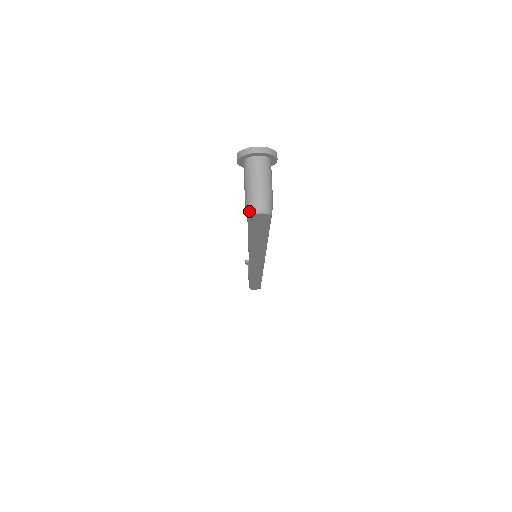
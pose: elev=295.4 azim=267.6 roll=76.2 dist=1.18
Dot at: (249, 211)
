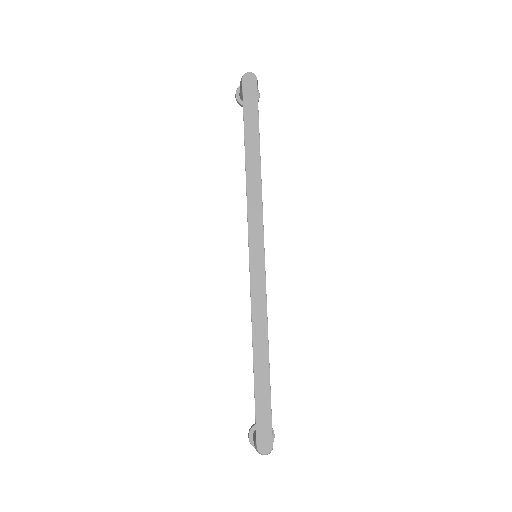
Dot at: (243, 75)
